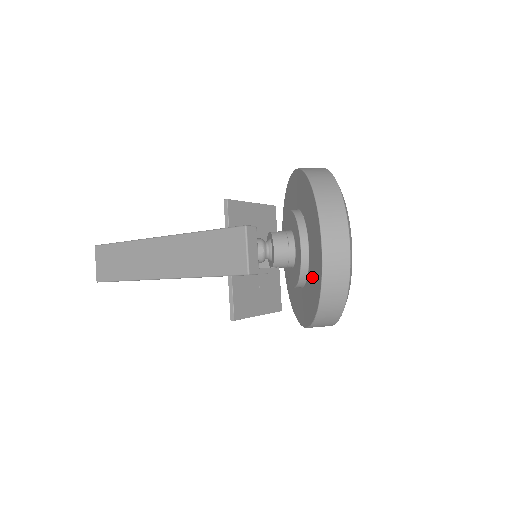
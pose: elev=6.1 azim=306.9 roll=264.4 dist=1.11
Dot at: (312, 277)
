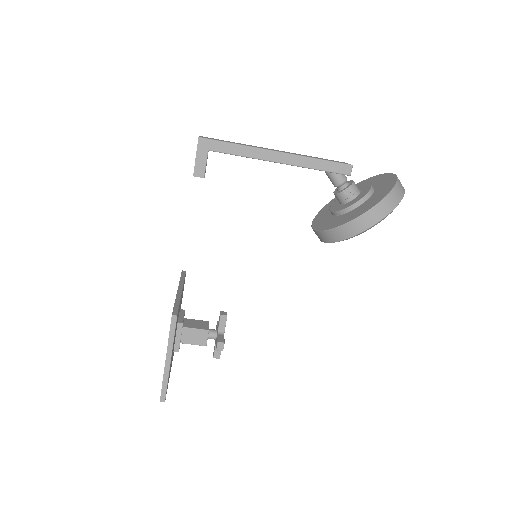
Dot at: (382, 188)
